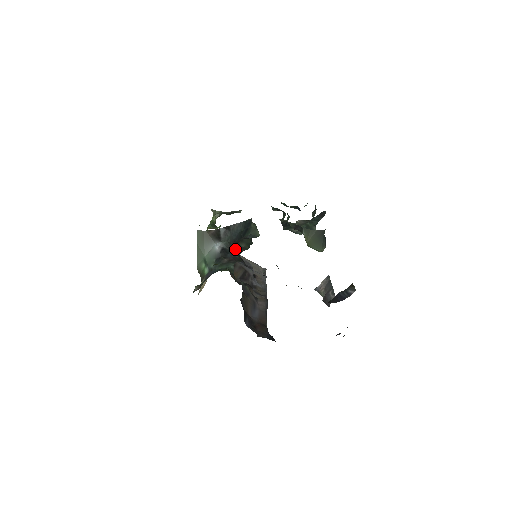
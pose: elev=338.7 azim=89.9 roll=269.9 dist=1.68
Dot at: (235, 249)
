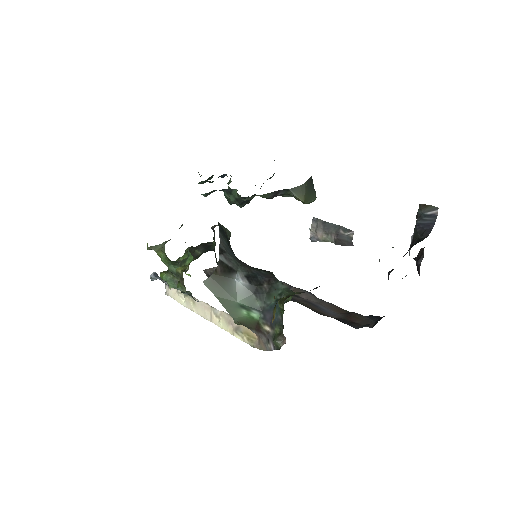
Dot at: (249, 267)
